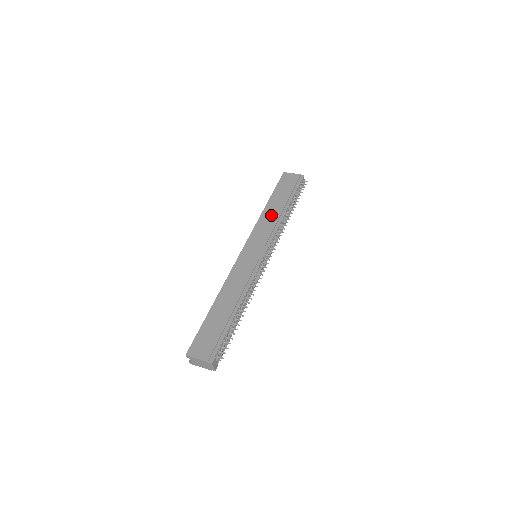
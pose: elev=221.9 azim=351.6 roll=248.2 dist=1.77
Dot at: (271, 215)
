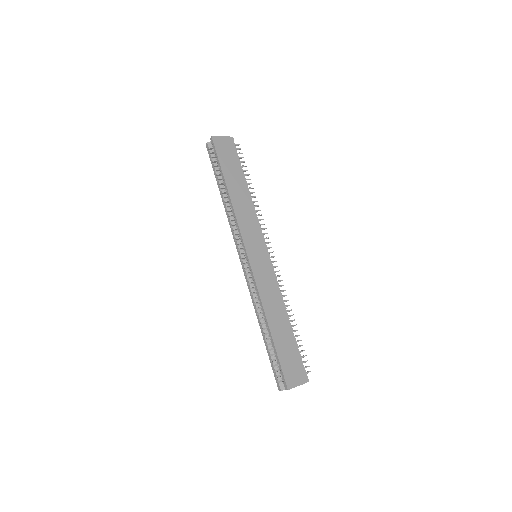
Dot at: (242, 203)
